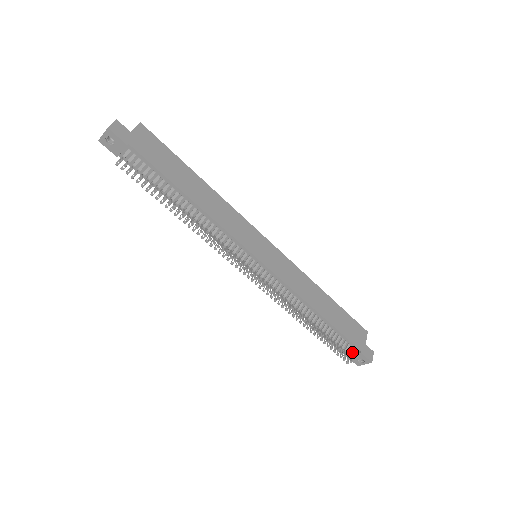
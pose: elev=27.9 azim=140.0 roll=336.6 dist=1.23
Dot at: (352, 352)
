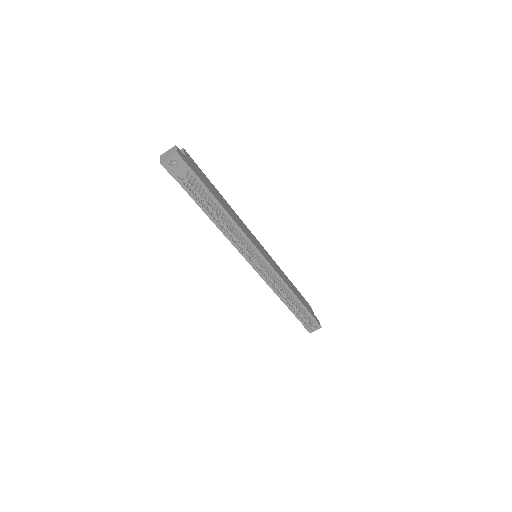
Dot at: (311, 322)
